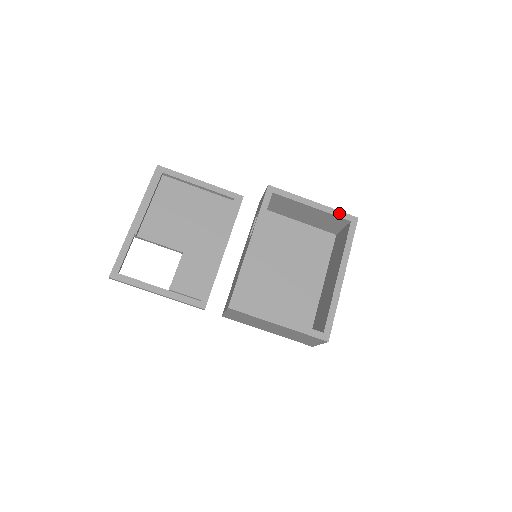
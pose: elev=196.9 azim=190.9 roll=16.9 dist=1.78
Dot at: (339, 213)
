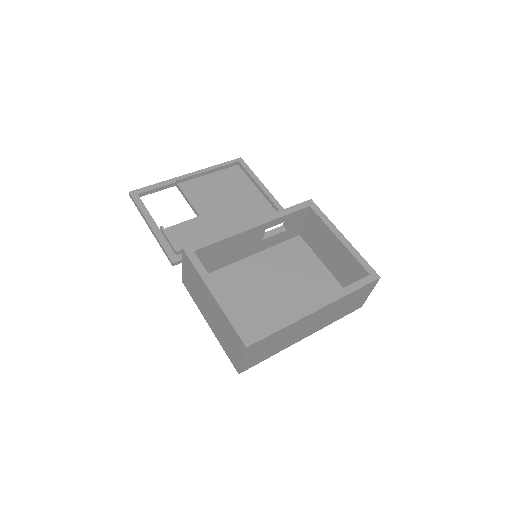
Dot at: (362, 260)
